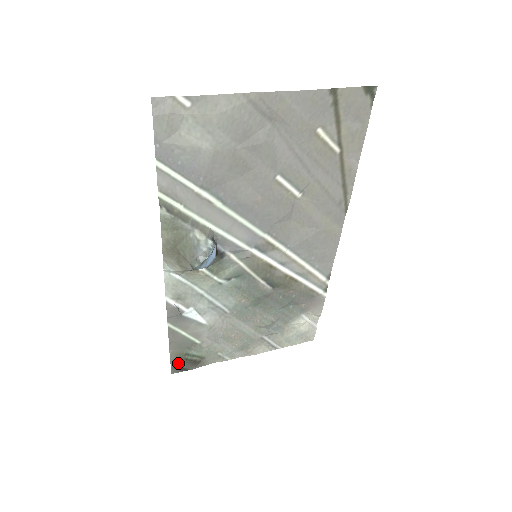
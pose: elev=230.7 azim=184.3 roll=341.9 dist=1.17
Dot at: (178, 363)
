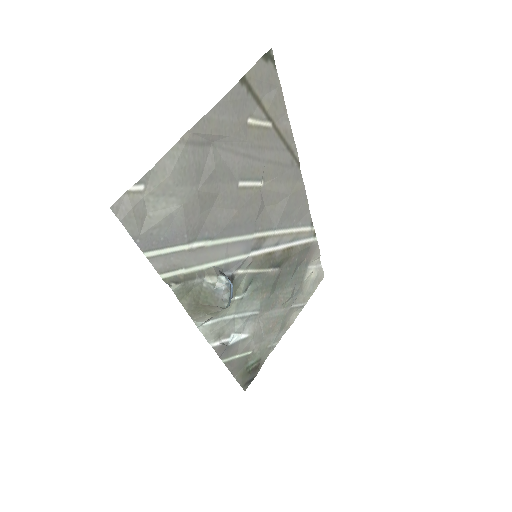
Dot at: (245, 380)
